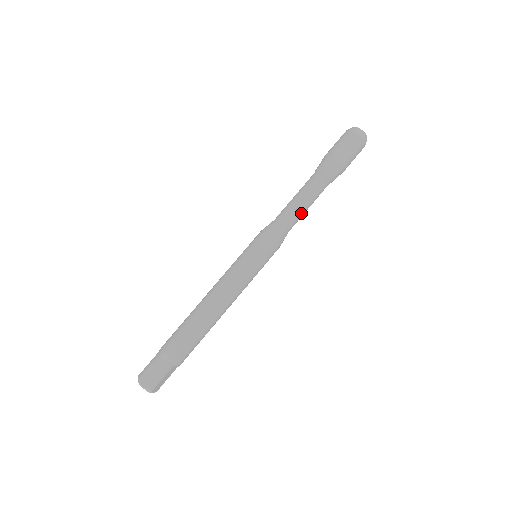
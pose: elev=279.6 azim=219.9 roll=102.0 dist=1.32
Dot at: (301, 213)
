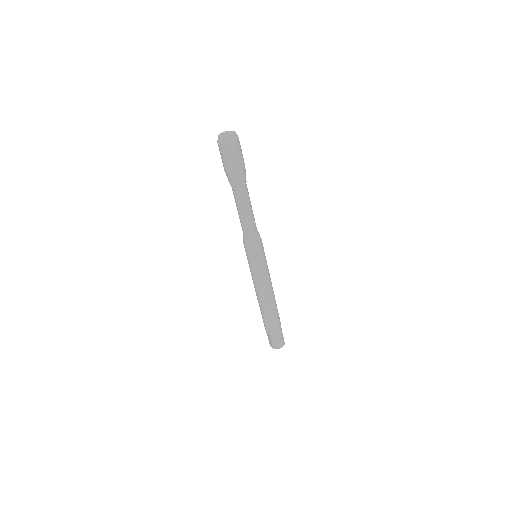
Dot at: (246, 219)
